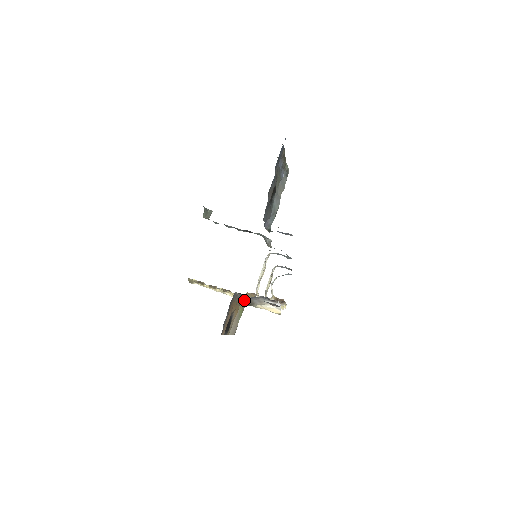
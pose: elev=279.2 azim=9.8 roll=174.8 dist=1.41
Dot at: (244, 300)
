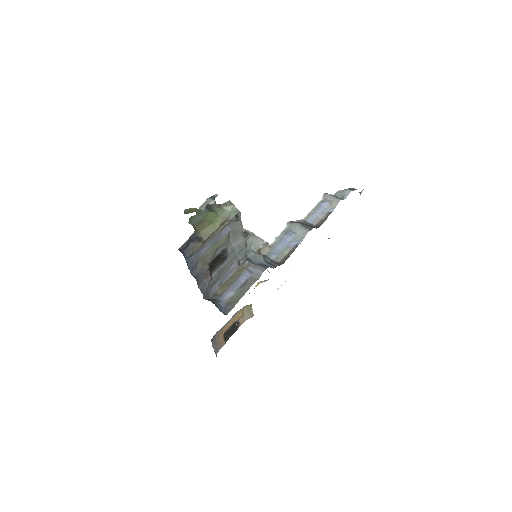
Dot at: occluded
